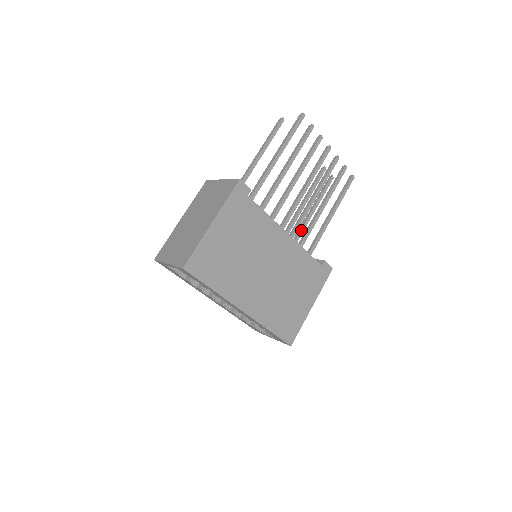
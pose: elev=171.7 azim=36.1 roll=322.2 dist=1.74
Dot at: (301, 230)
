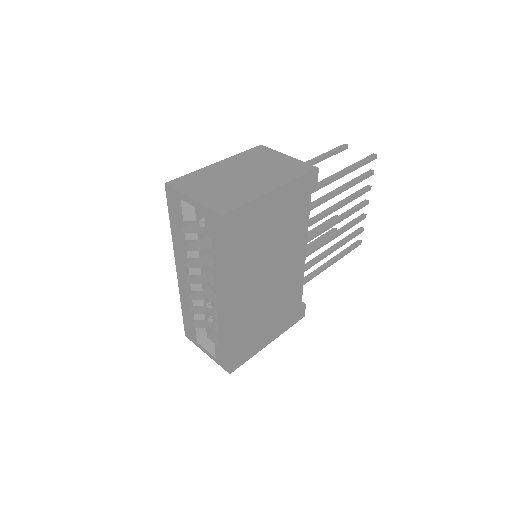
Dot at: occluded
